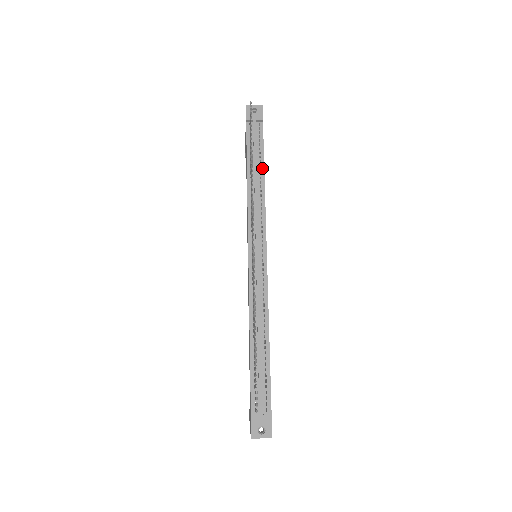
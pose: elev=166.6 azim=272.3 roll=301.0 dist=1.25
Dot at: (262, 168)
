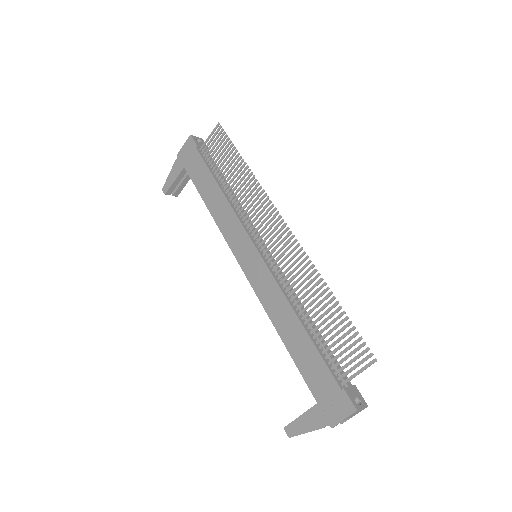
Dot at: occluded
